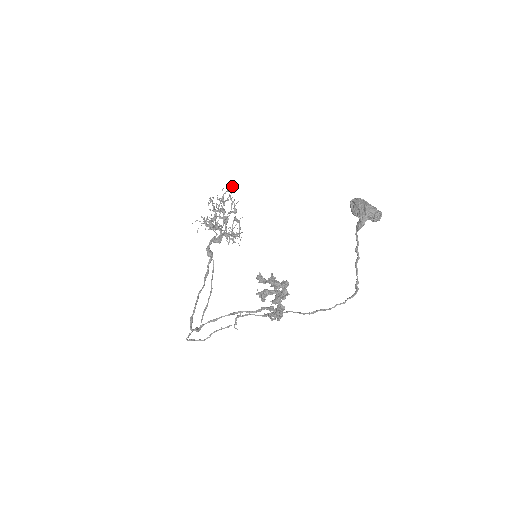
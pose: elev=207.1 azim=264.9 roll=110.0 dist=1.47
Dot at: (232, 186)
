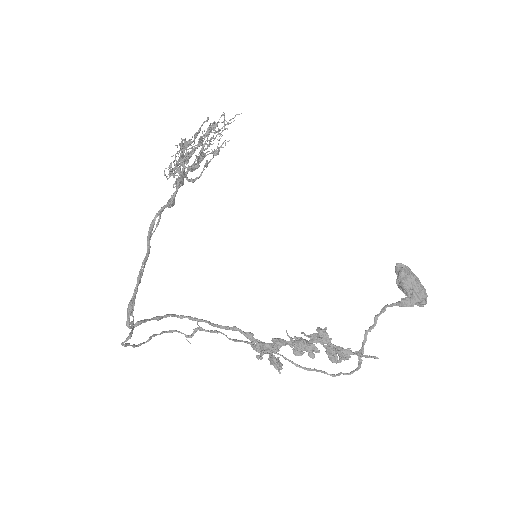
Dot at: occluded
